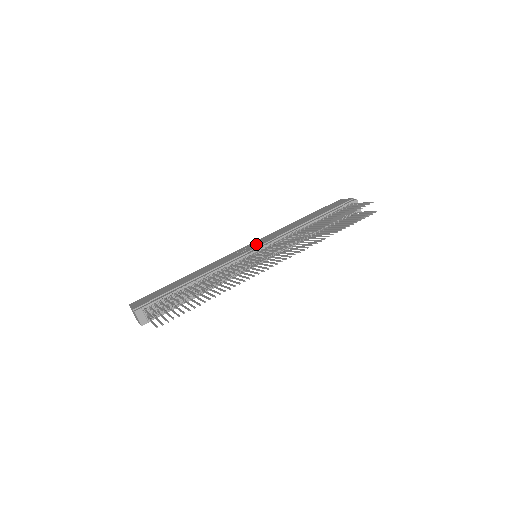
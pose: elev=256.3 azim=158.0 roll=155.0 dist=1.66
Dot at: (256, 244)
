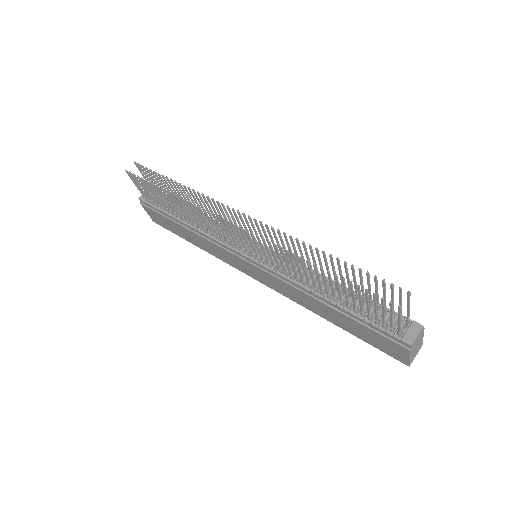
Dot at: occluded
